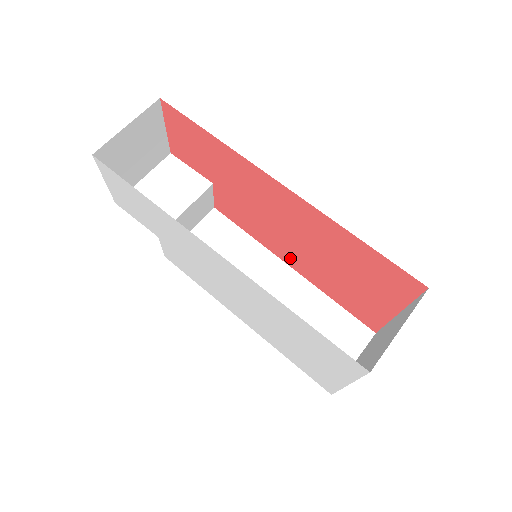
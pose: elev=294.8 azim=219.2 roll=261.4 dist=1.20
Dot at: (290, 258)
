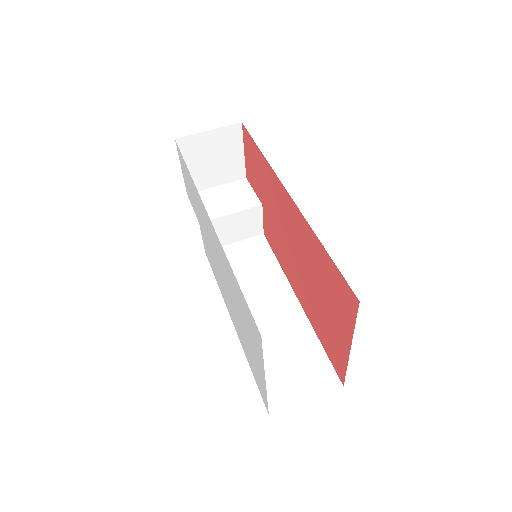
Dot at: (297, 287)
